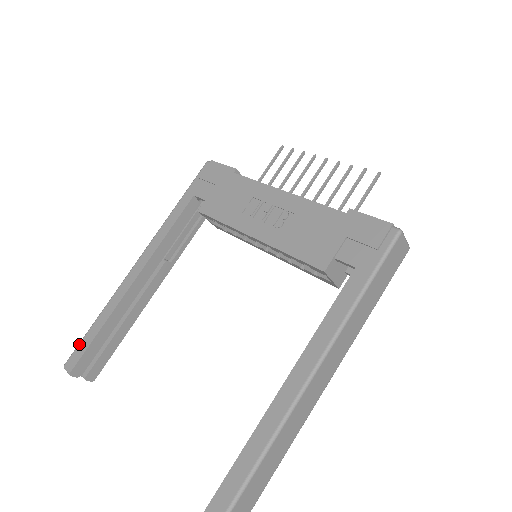
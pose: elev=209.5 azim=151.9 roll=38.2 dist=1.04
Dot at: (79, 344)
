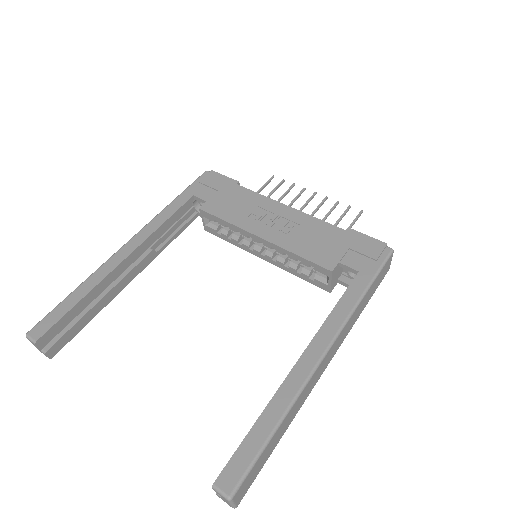
Dot at: (50, 313)
